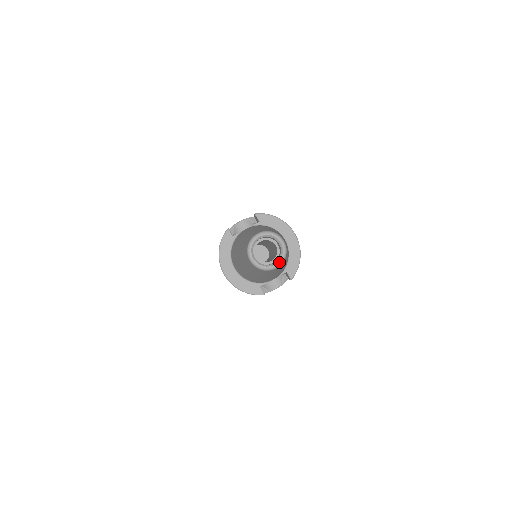
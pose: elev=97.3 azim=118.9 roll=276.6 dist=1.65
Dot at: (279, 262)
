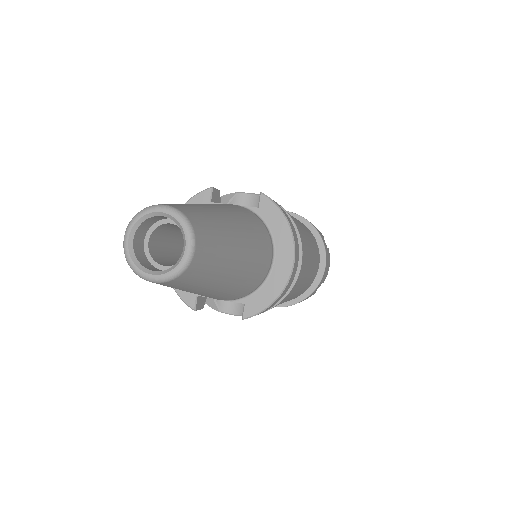
Dot at: (161, 276)
